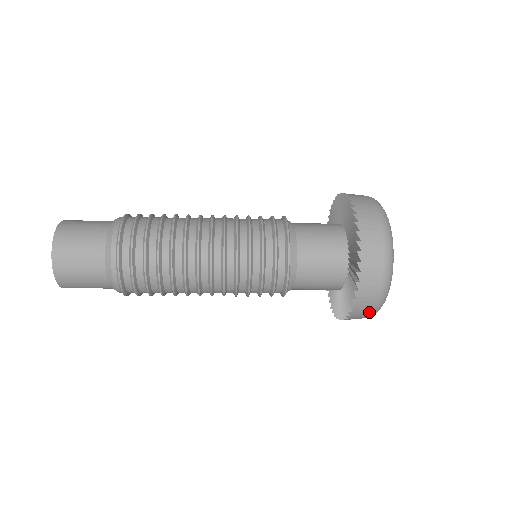
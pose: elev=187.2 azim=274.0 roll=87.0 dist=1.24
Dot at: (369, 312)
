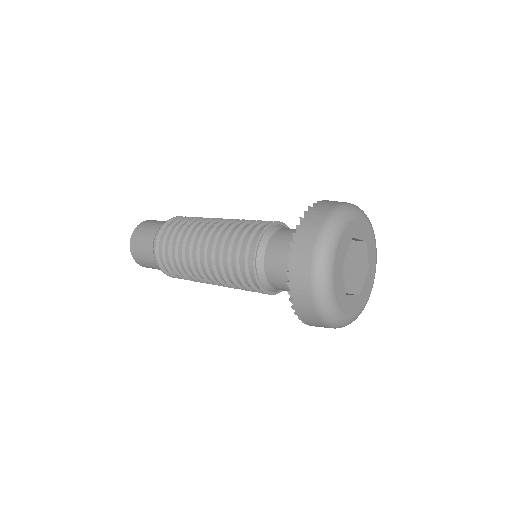
Dot at: (309, 298)
